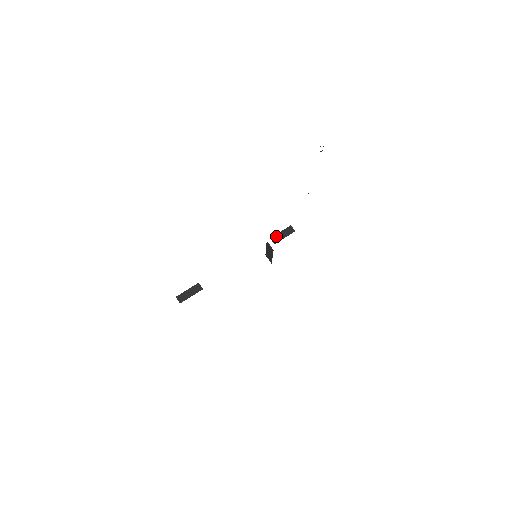
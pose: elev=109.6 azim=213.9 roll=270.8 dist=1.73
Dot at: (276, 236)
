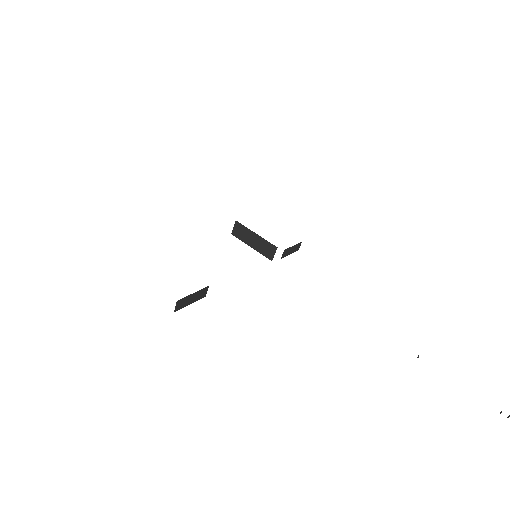
Dot at: (289, 250)
